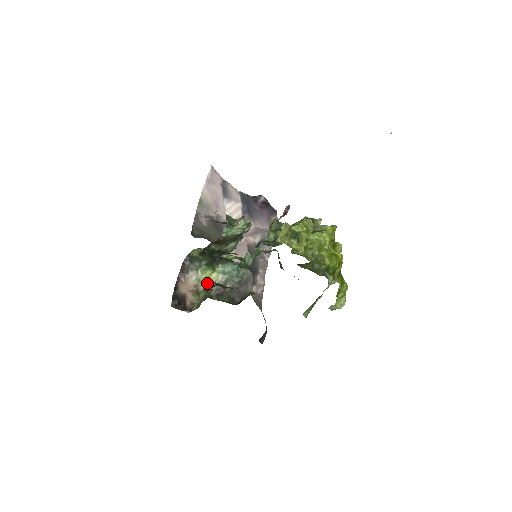
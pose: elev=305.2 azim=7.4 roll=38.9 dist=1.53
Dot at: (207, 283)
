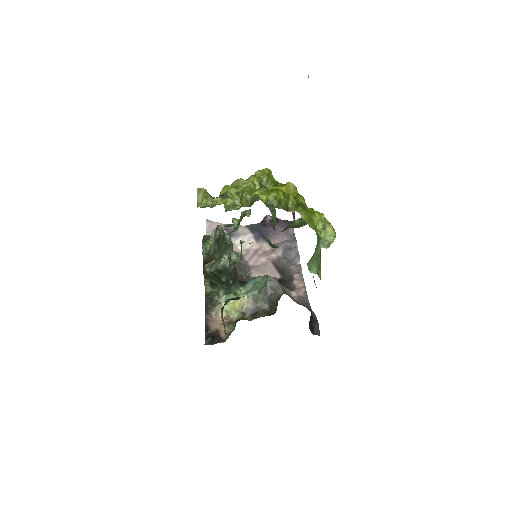
Dot at: (238, 311)
